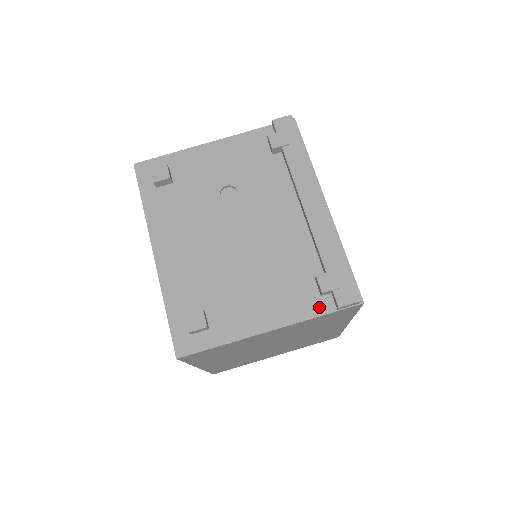
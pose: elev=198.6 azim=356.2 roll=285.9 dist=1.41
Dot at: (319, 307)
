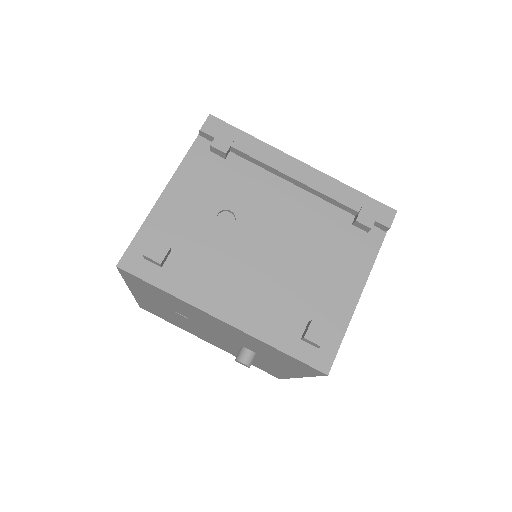
Dot at: (374, 241)
